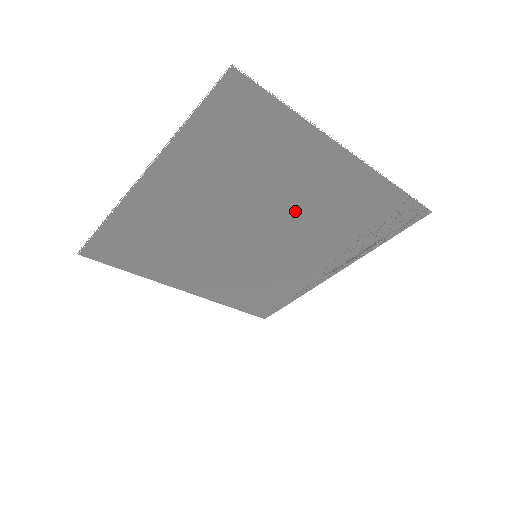
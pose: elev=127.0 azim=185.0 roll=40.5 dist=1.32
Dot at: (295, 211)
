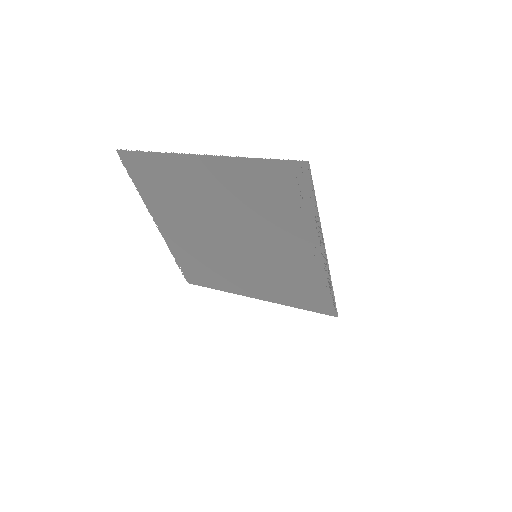
Dot at: (230, 211)
